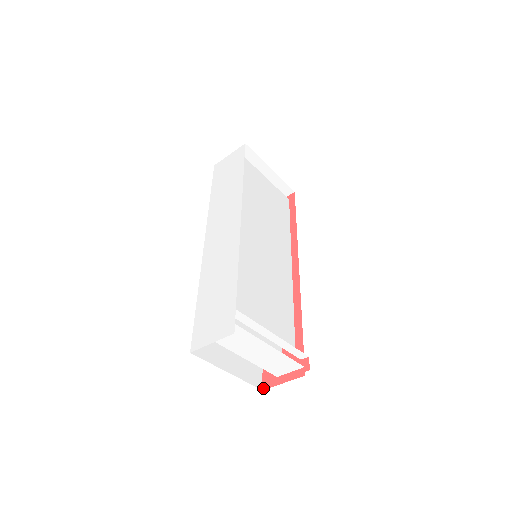
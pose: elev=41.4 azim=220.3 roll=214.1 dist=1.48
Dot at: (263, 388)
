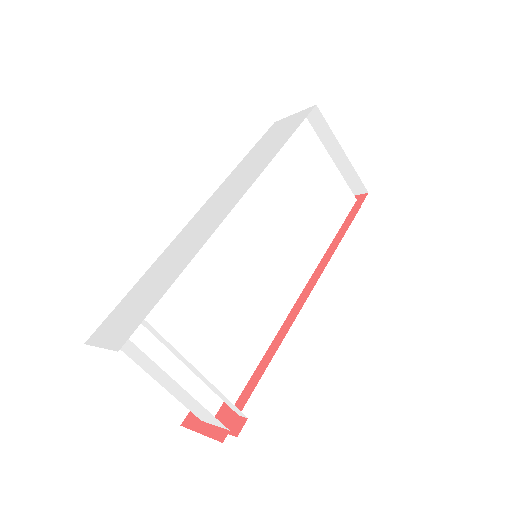
Dot at: (182, 423)
